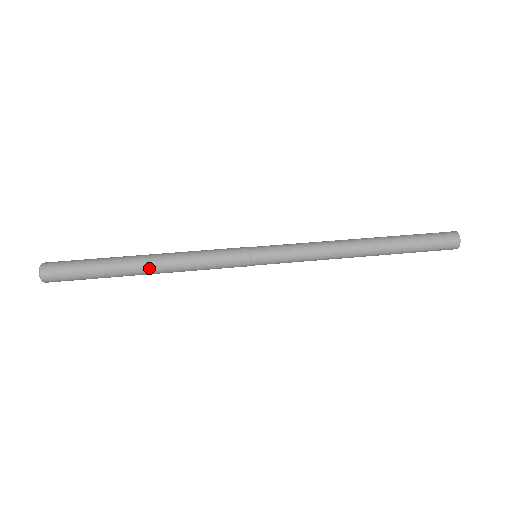
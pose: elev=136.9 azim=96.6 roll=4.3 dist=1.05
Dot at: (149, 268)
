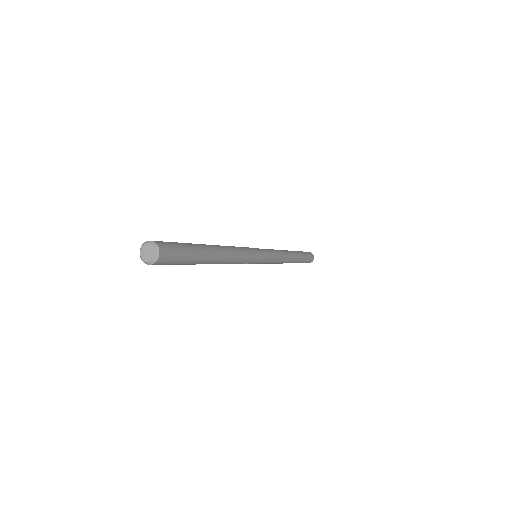
Dot at: (216, 246)
